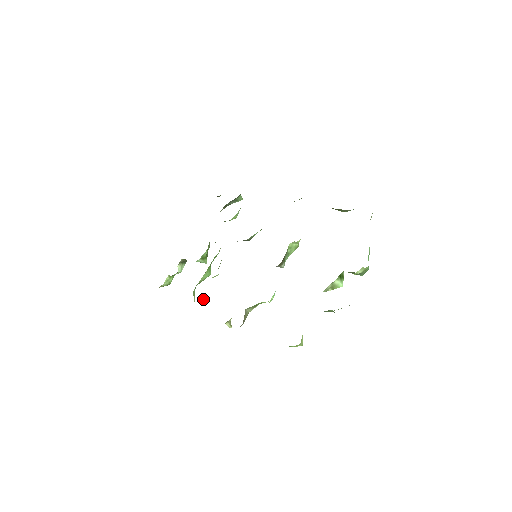
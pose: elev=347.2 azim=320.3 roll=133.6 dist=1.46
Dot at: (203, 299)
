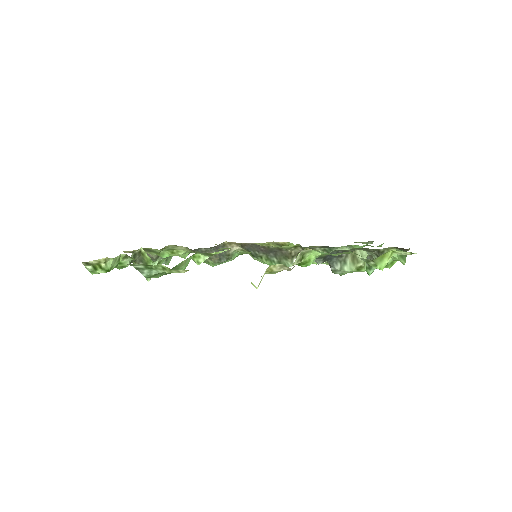
Dot at: occluded
